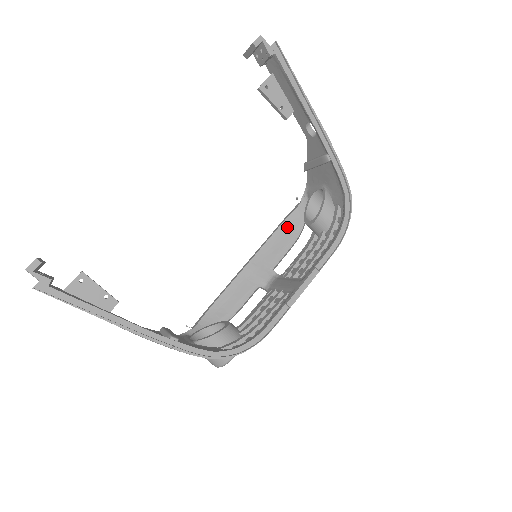
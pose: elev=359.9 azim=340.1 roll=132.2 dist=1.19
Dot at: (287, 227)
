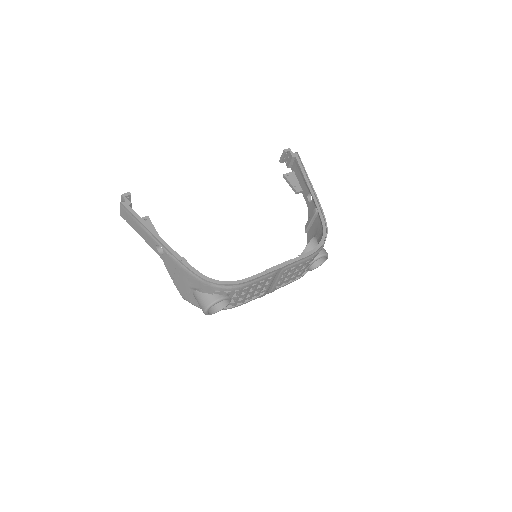
Dot at: occluded
